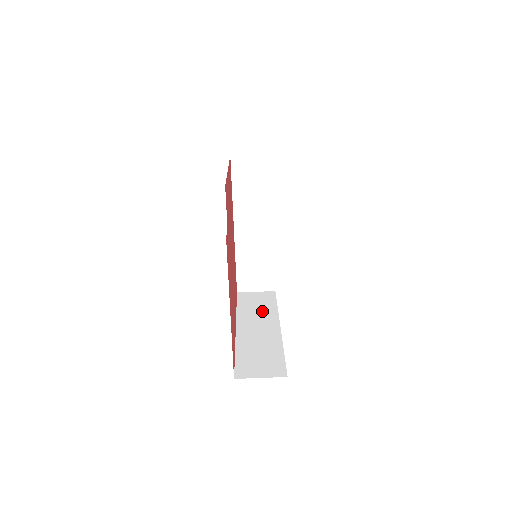
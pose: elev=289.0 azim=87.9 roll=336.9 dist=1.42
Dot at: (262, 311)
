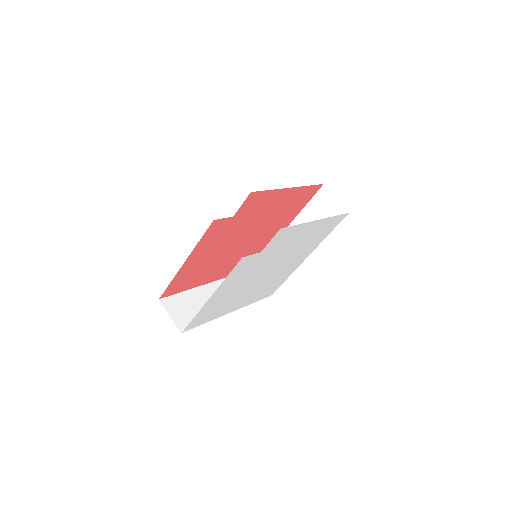
Dot at: occluded
